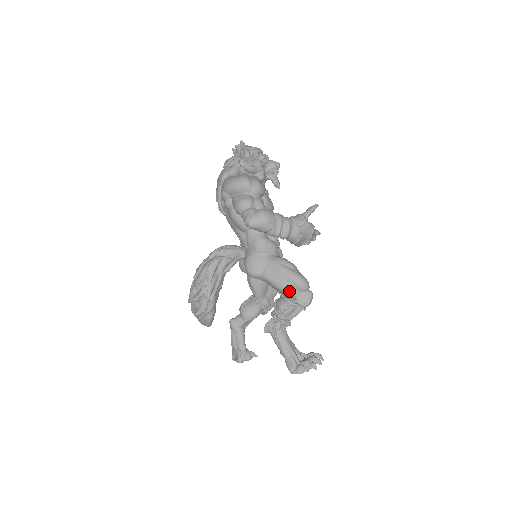
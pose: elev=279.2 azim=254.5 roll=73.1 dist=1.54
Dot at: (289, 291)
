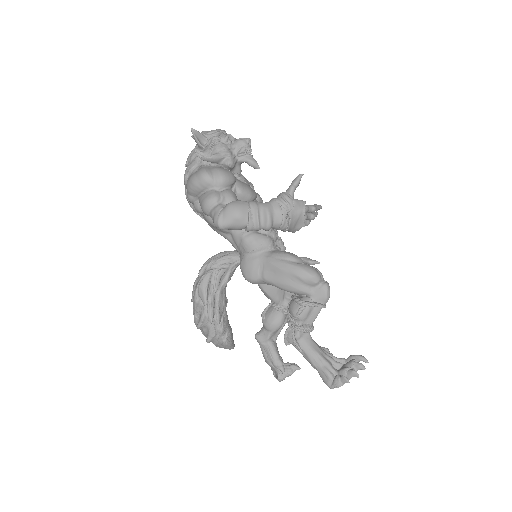
Dot at: (297, 290)
